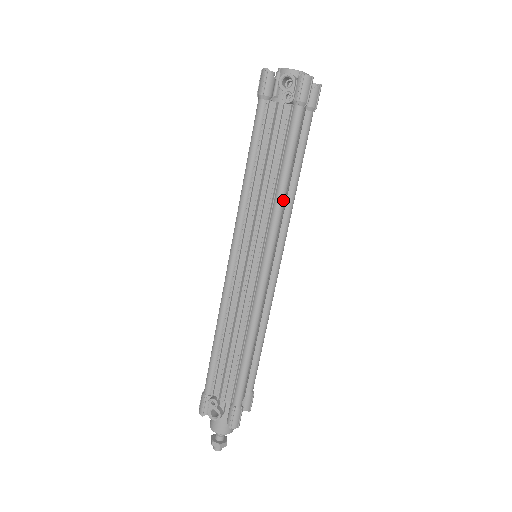
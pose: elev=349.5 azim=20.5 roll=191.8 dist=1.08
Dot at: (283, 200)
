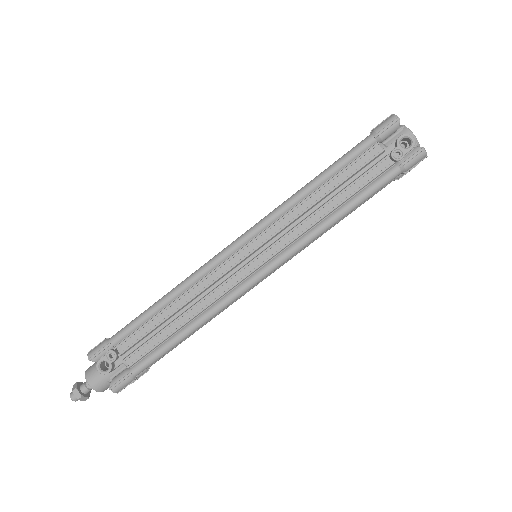
Dot at: (324, 231)
